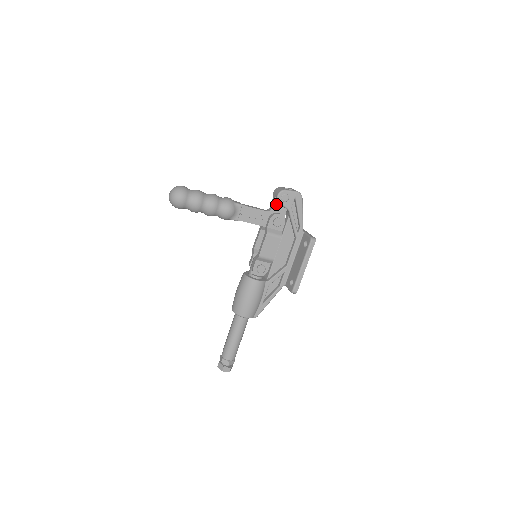
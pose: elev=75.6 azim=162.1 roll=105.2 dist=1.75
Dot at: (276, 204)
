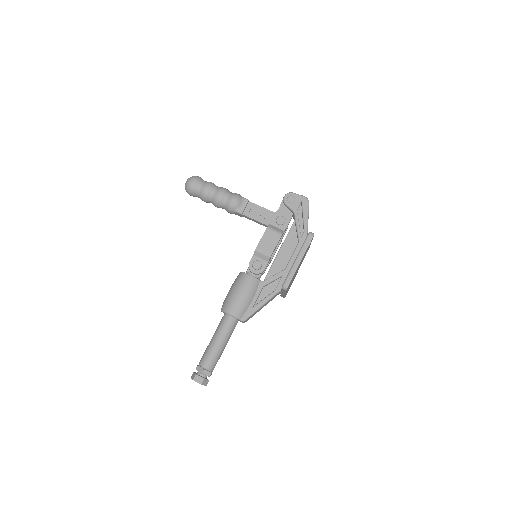
Dot at: (283, 207)
